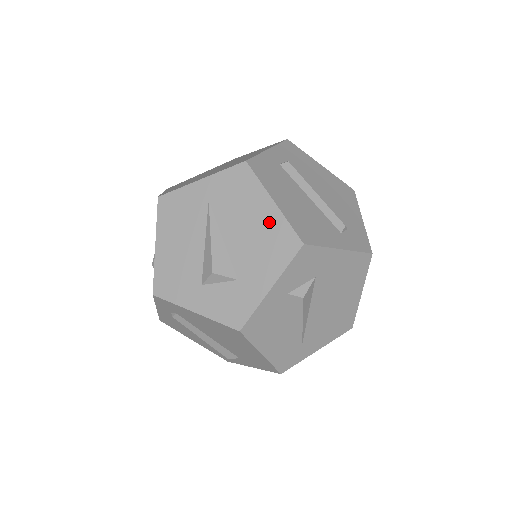
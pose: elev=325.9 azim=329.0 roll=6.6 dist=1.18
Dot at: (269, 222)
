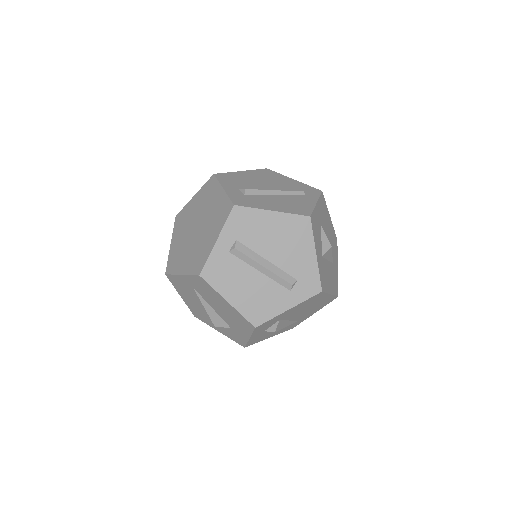
Dot at: (231, 311)
